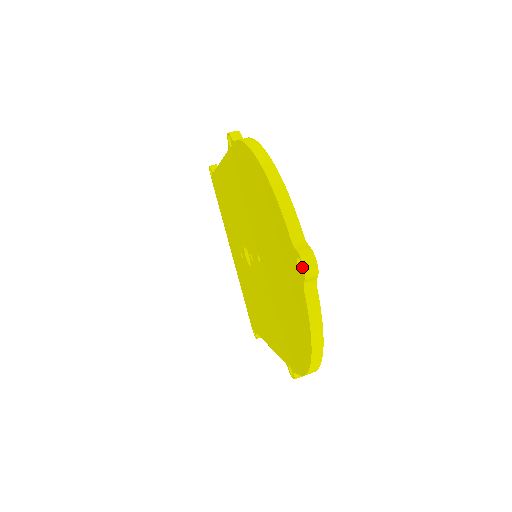
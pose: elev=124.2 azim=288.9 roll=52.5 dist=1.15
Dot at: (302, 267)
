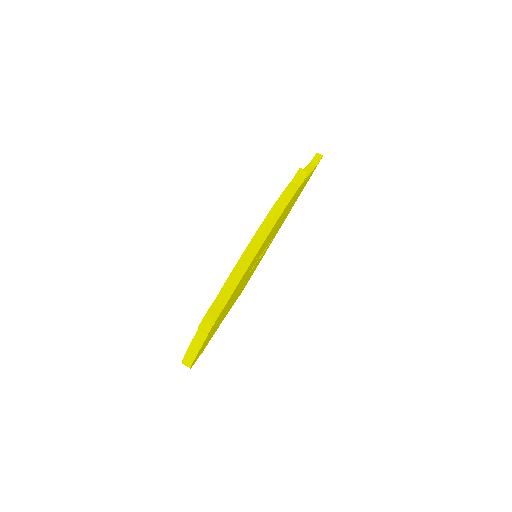
Dot at: occluded
